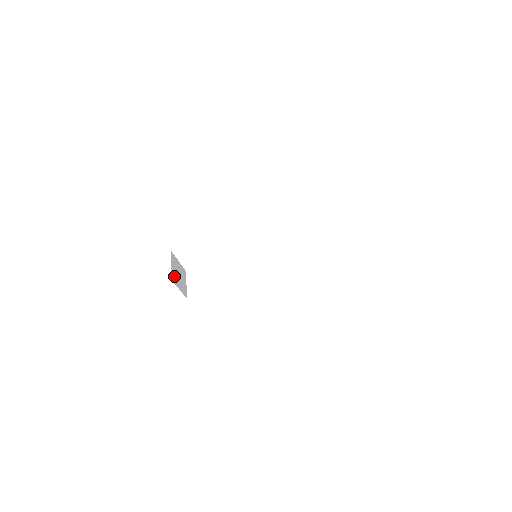
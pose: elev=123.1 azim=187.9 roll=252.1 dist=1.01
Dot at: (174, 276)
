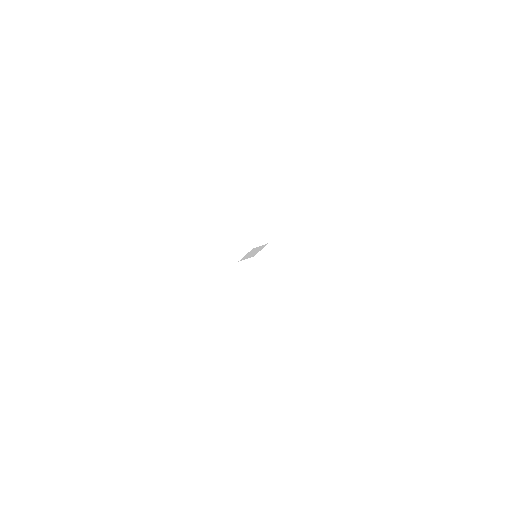
Dot at: occluded
